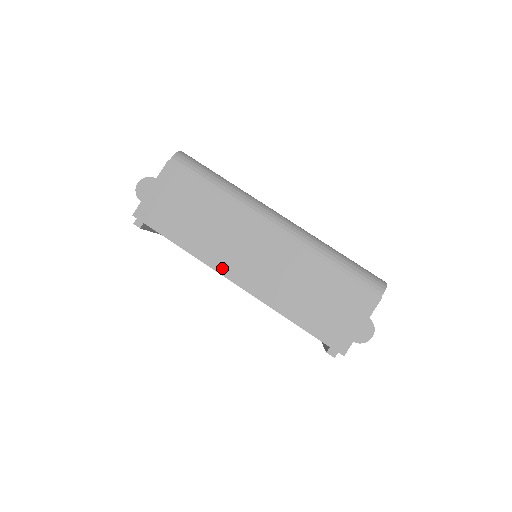
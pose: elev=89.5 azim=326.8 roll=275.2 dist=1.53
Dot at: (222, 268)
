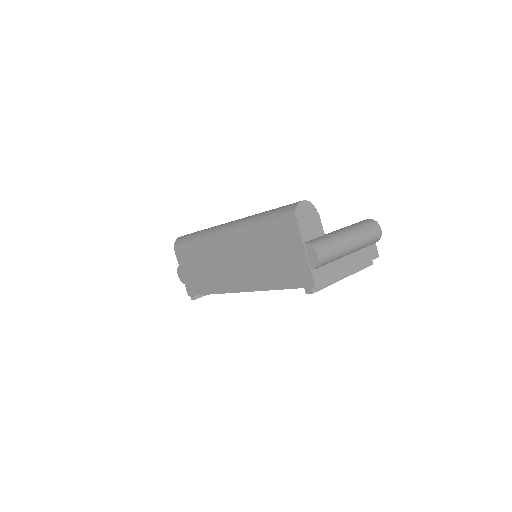
Dot at: (229, 288)
